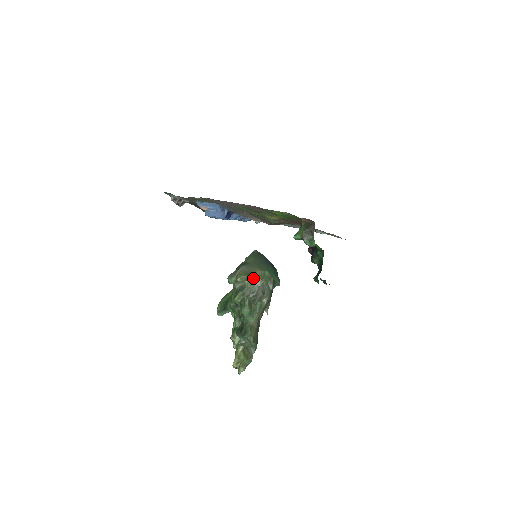
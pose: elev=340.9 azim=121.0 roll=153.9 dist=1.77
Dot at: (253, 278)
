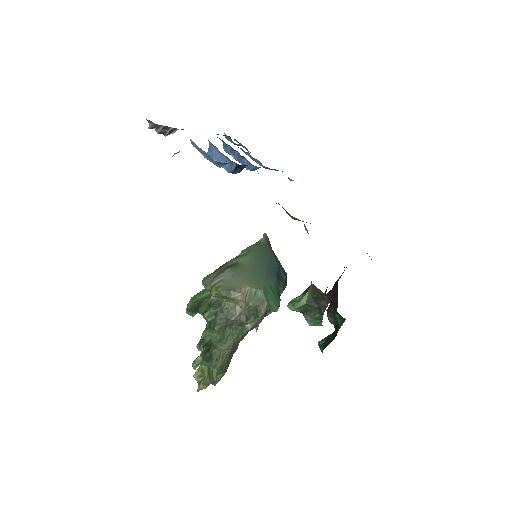
Dot at: (235, 298)
